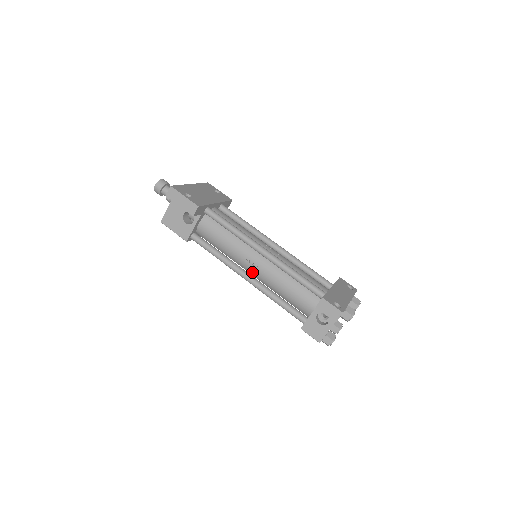
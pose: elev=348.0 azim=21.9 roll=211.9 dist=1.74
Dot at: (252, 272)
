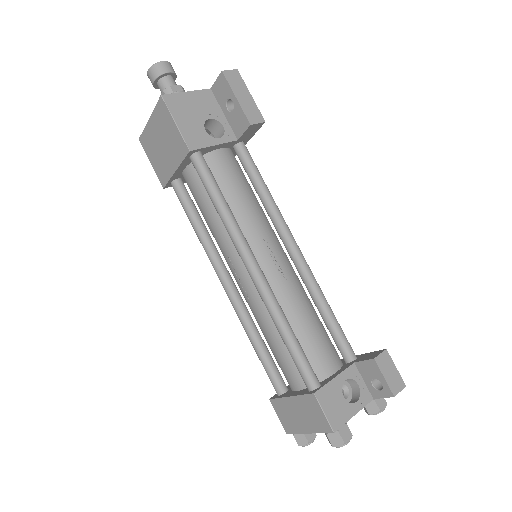
Dot at: (261, 267)
